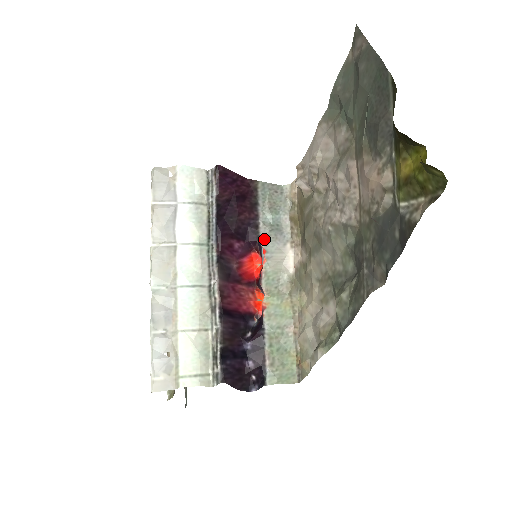
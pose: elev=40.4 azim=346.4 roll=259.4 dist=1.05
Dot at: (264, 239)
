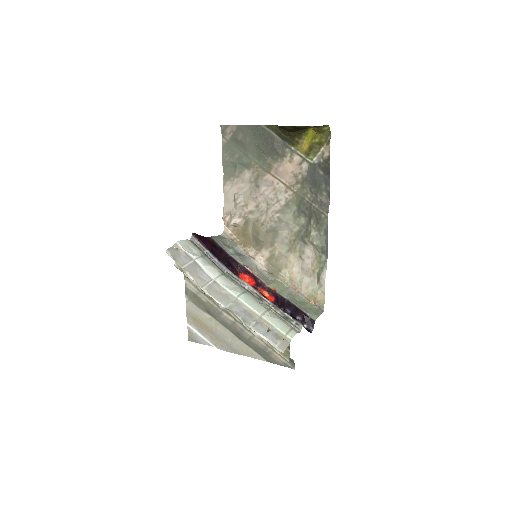
Dot at: (240, 261)
